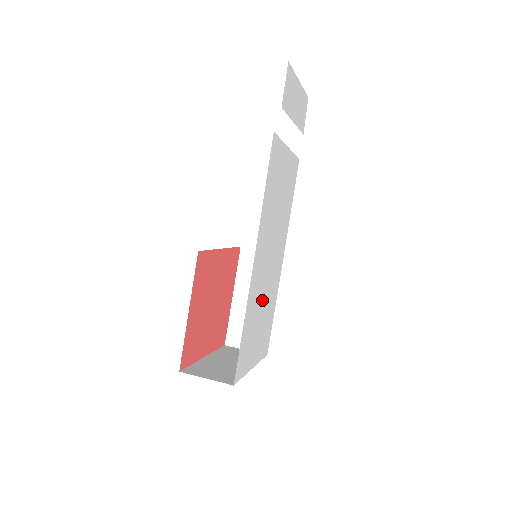
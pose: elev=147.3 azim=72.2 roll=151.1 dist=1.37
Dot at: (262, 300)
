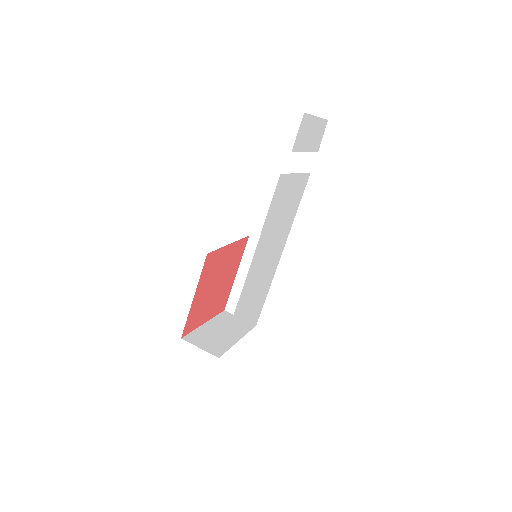
Dot at: (254, 292)
